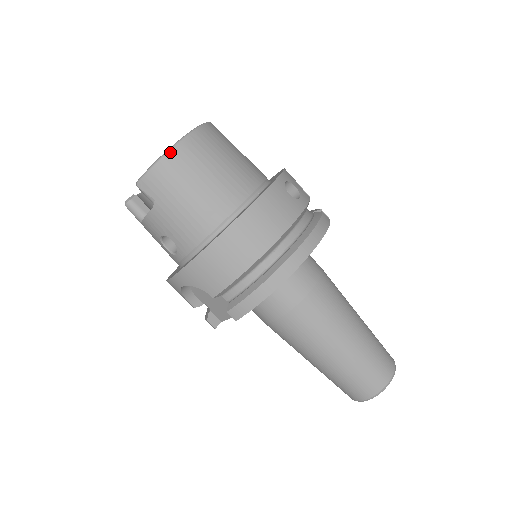
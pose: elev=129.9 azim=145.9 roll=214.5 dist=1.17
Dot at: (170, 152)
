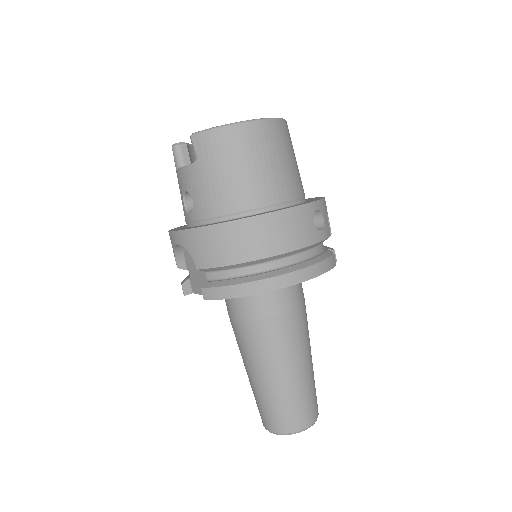
Dot at: (235, 126)
